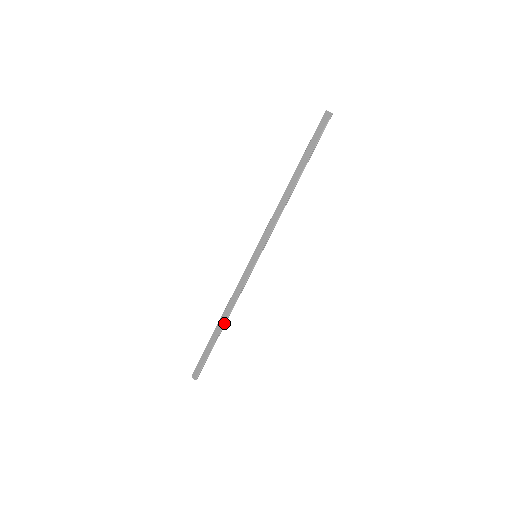
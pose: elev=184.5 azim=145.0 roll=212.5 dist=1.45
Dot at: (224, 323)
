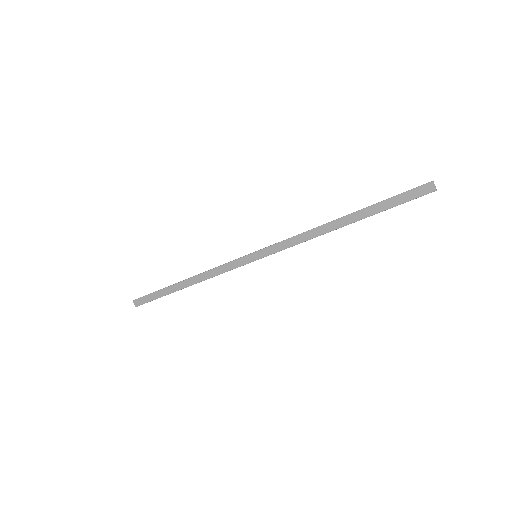
Dot at: occluded
